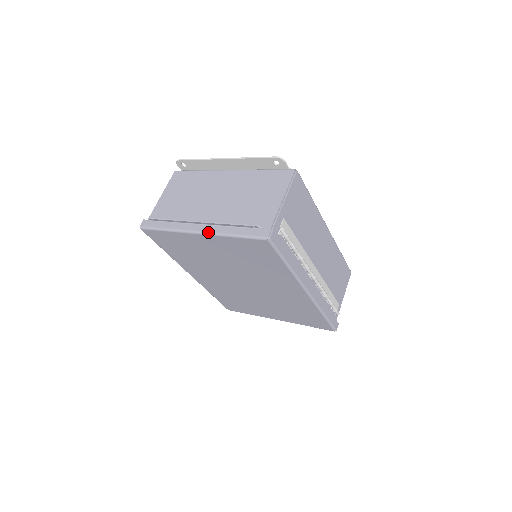
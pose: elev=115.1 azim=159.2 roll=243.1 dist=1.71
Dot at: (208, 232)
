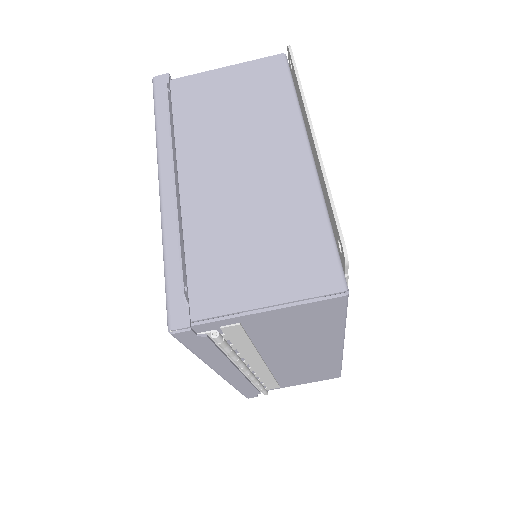
Dot at: (162, 205)
